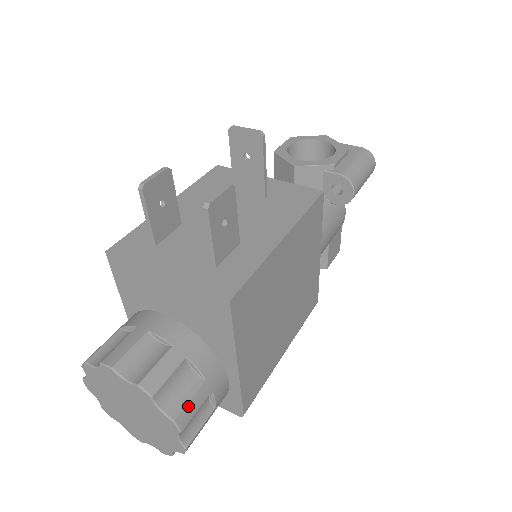
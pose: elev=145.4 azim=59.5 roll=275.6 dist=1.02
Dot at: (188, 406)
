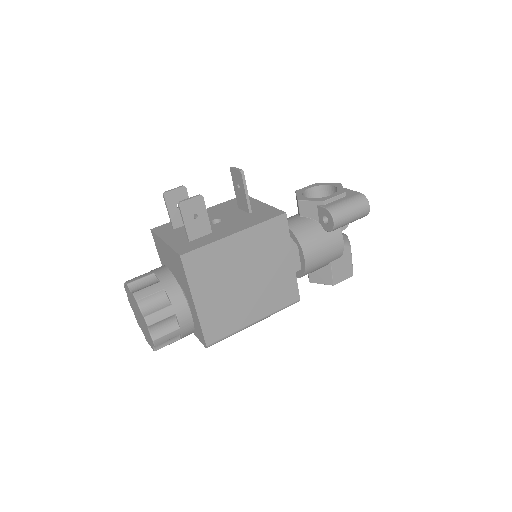
Dot at: (156, 314)
